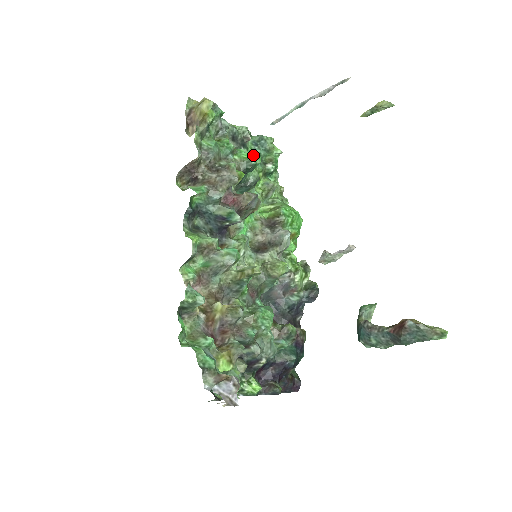
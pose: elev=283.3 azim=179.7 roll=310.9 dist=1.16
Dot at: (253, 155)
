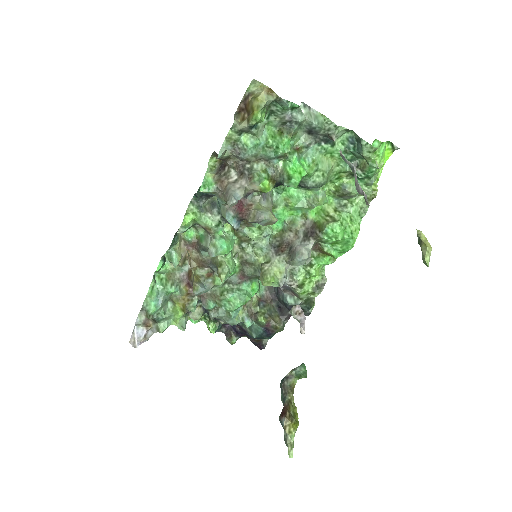
Dot at: (293, 175)
